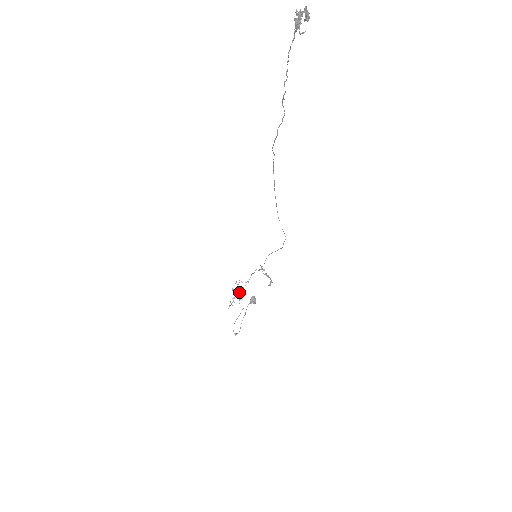
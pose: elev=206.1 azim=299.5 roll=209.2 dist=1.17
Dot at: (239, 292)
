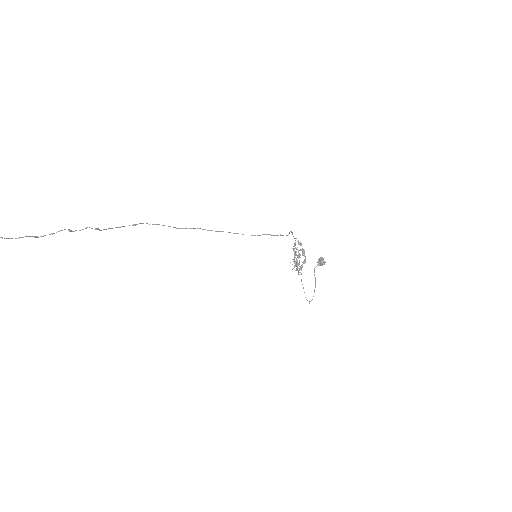
Dot at: (294, 263)
